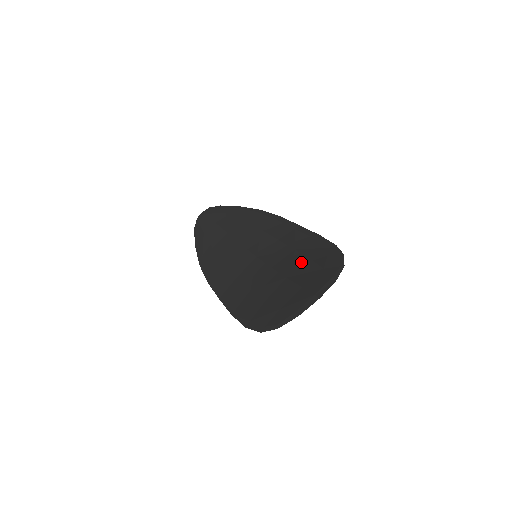
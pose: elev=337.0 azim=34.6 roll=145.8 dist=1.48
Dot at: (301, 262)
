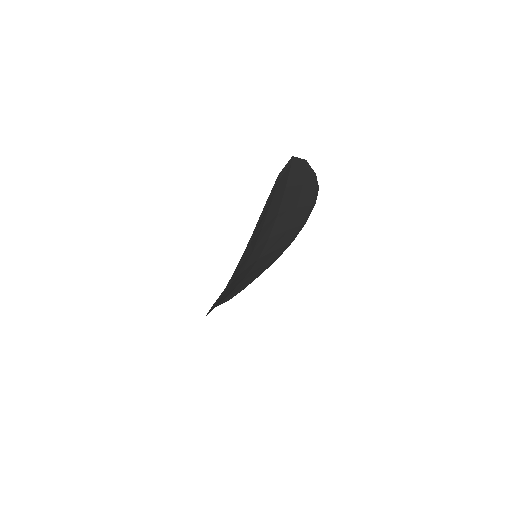
Dot at: occluded
